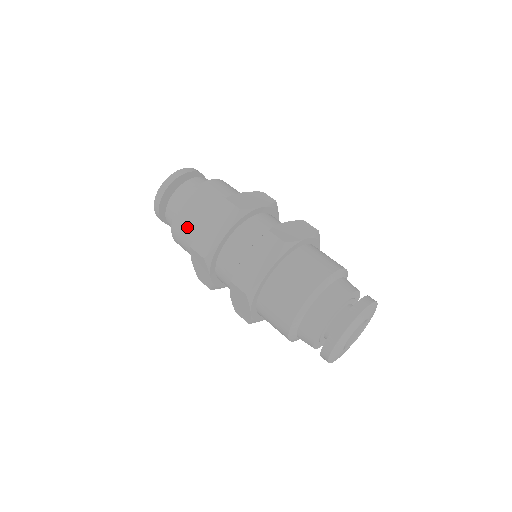
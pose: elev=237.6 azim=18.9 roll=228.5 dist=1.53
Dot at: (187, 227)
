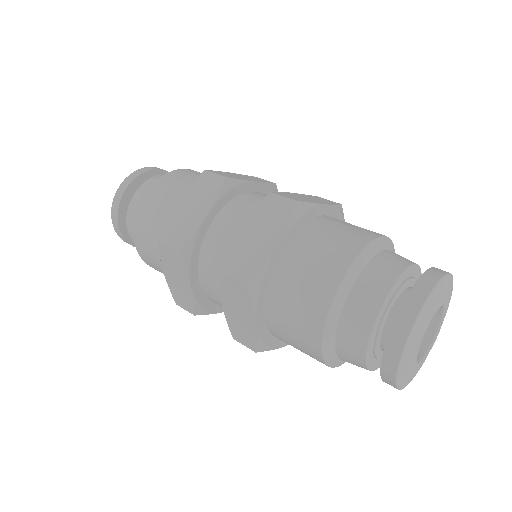
Dot at: (154, 223)
